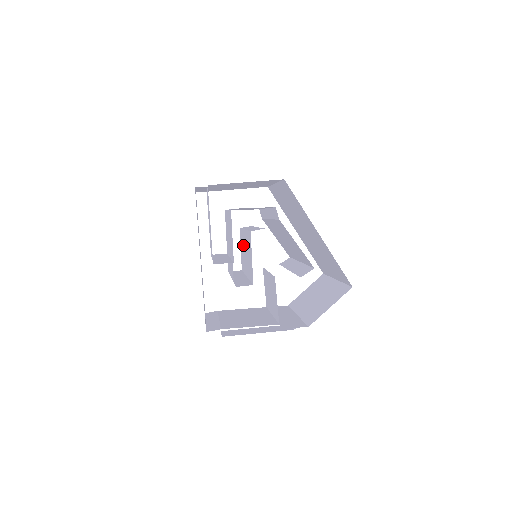
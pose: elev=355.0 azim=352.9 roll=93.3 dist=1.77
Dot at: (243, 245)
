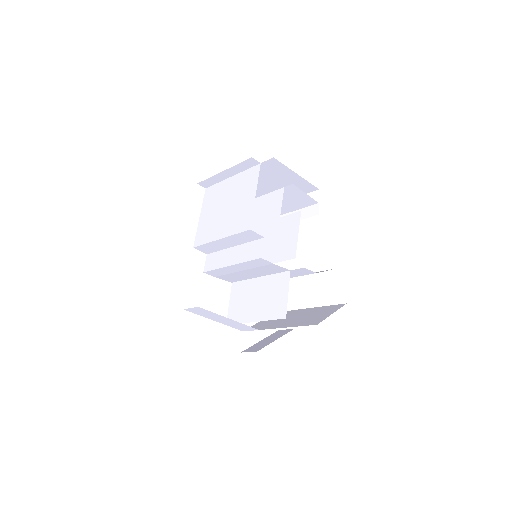
Dot at: occluded
